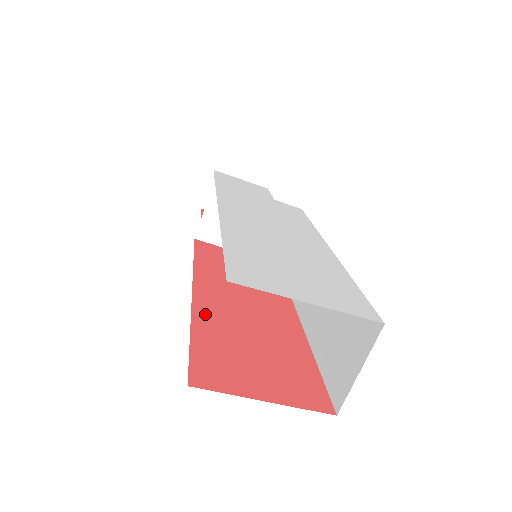
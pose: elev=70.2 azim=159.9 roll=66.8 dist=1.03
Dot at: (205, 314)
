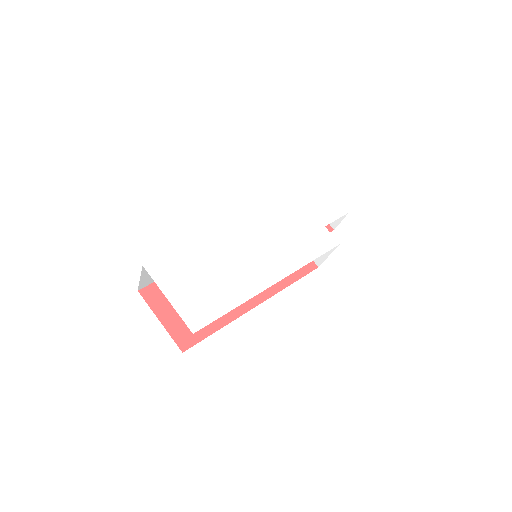
Dot at: occluded
